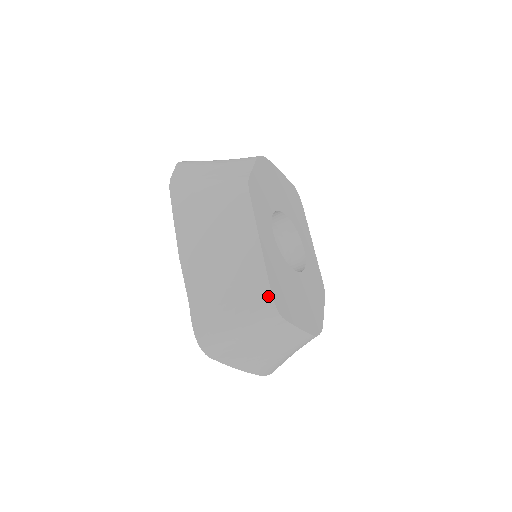
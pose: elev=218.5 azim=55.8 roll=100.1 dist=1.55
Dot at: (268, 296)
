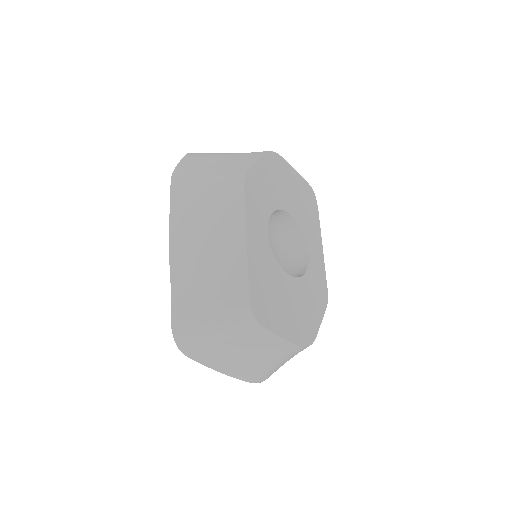
Dot at: (246, 298)
